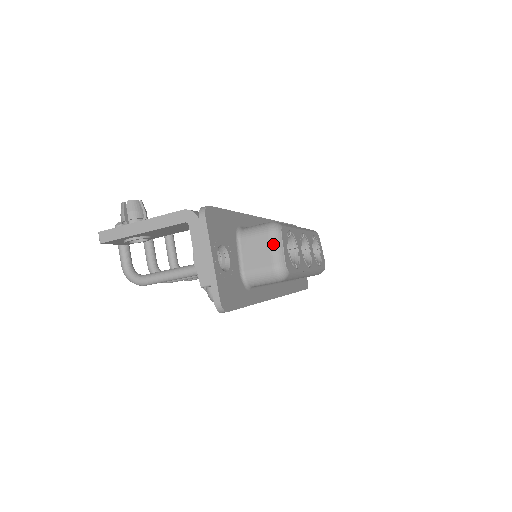
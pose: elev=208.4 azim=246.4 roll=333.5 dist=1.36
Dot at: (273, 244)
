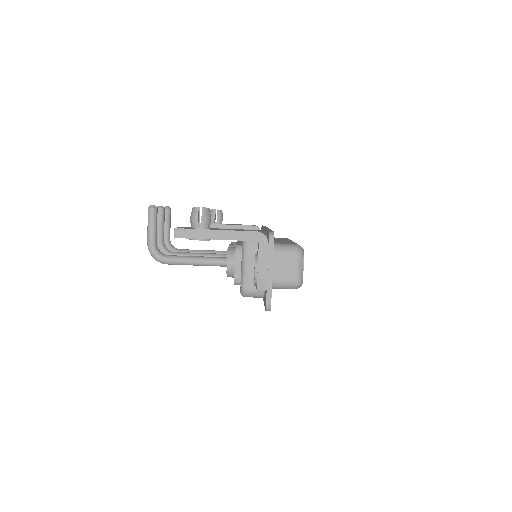
Dot at: (298, 263)
